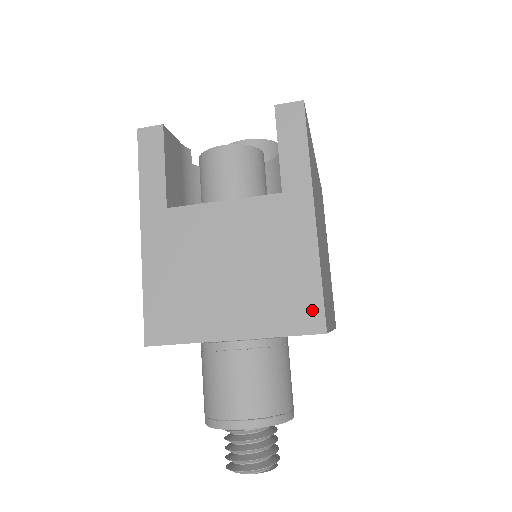
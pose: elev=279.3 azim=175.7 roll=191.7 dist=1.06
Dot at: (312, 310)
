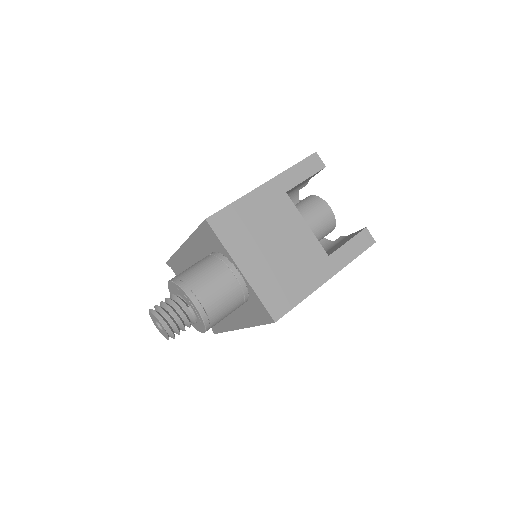
Dot at: (282, 307)
